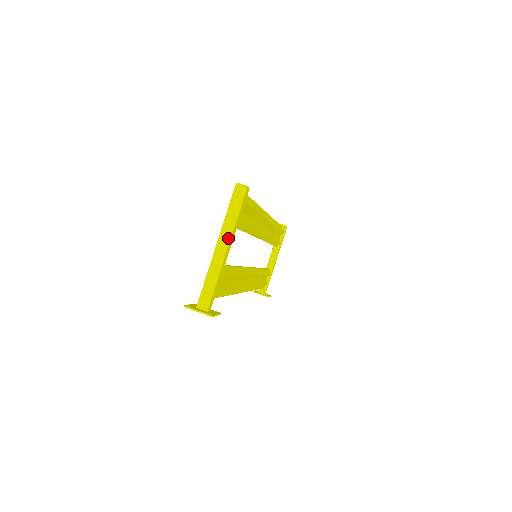
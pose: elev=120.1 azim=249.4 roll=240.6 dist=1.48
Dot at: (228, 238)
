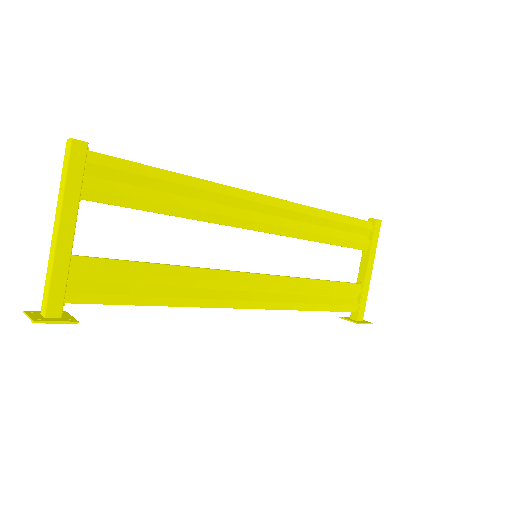
Dot at: (59, 214)
